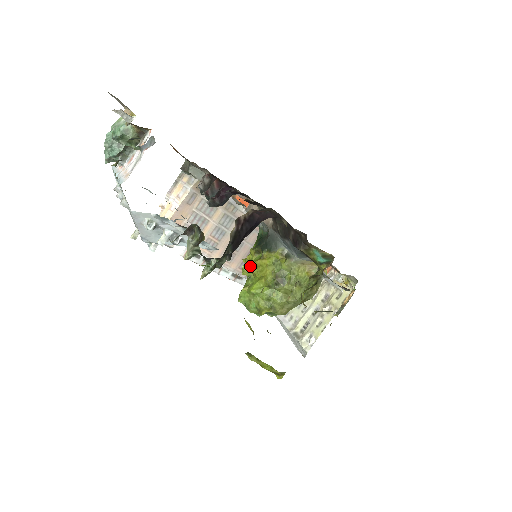
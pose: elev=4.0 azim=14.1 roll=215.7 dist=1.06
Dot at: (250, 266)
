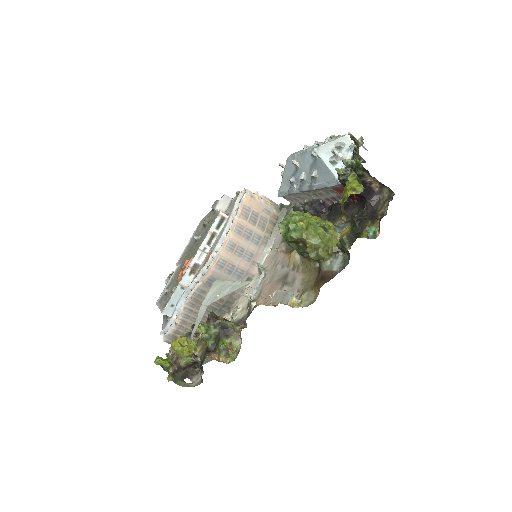
Dot at: (312, 216)
